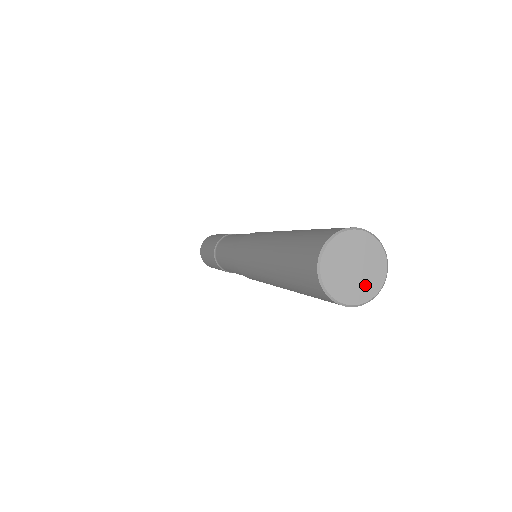
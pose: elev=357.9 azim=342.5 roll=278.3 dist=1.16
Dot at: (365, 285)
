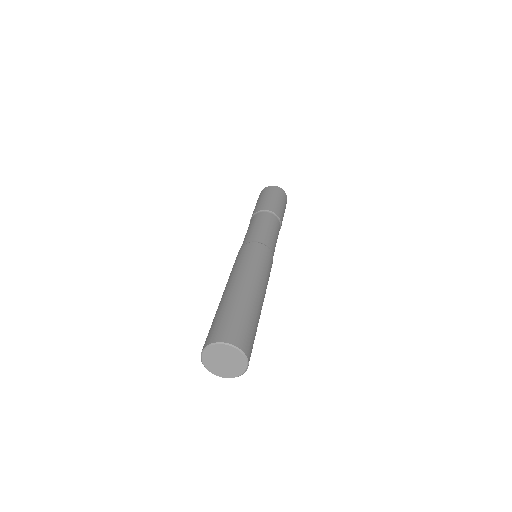
Dot at: (233, 370)
